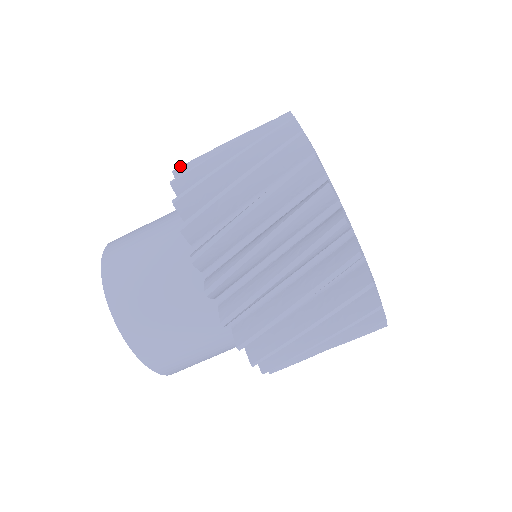
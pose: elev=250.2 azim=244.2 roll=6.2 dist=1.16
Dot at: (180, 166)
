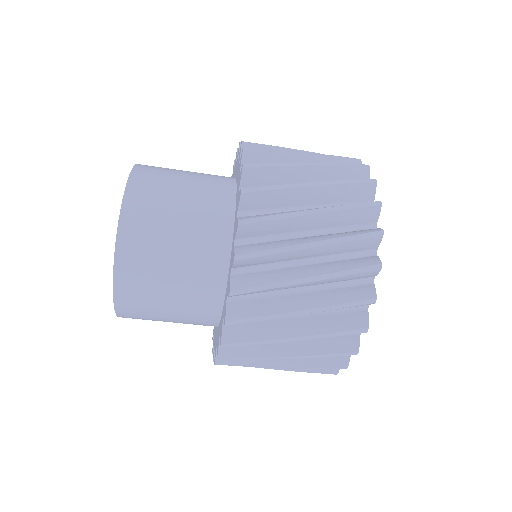
Dot at: (249, 219)
